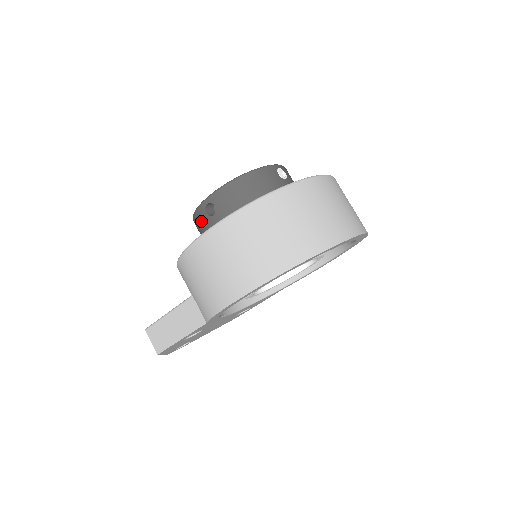
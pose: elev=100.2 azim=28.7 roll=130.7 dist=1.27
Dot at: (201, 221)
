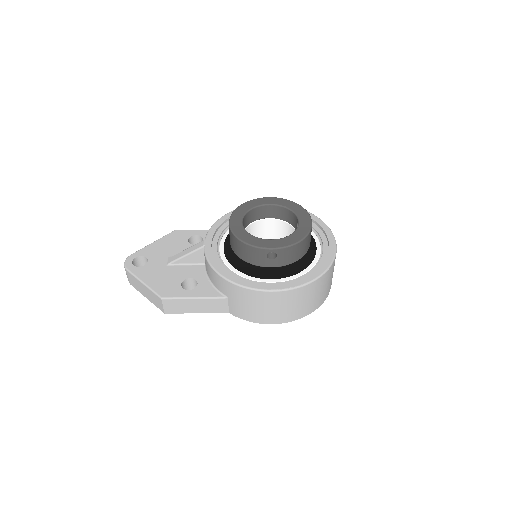
Dot at: (256, 255)
